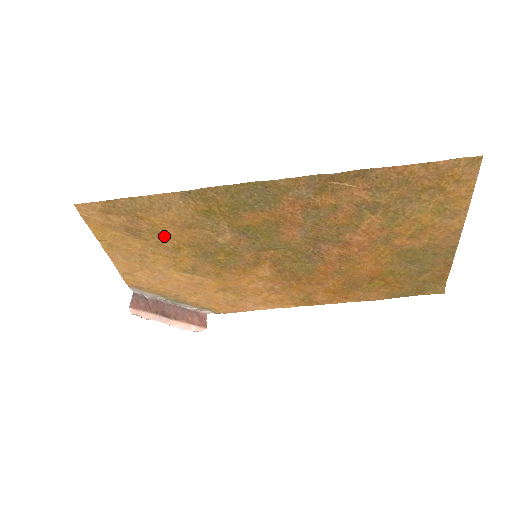
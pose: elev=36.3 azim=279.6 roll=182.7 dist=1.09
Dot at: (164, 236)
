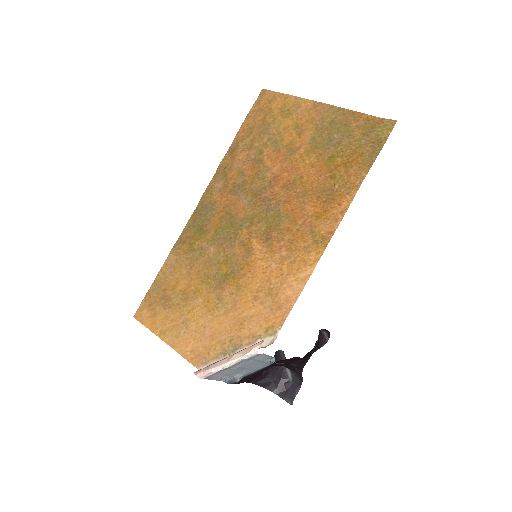
Dot at: (185, 291)
